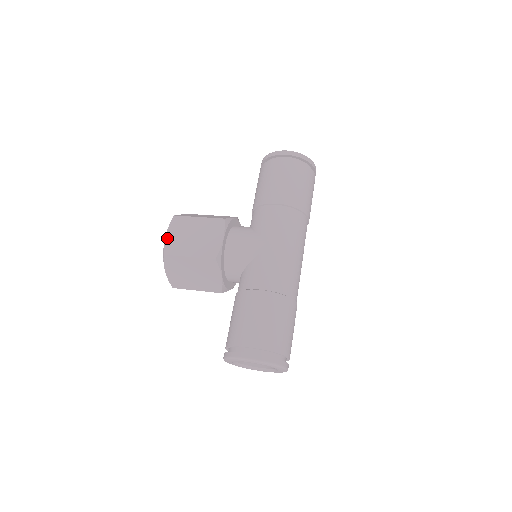
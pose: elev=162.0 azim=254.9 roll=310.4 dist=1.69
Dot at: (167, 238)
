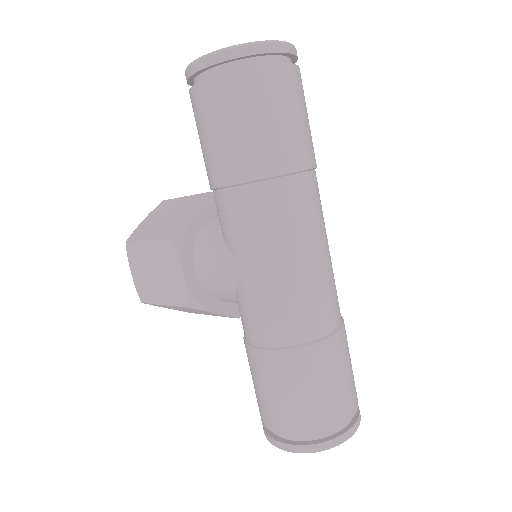
Dot at: (134, 278)
